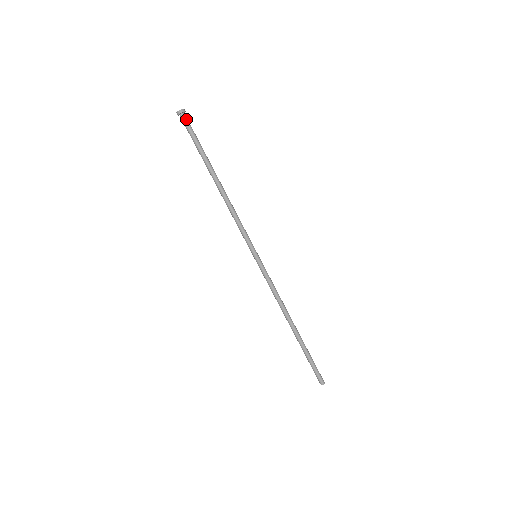
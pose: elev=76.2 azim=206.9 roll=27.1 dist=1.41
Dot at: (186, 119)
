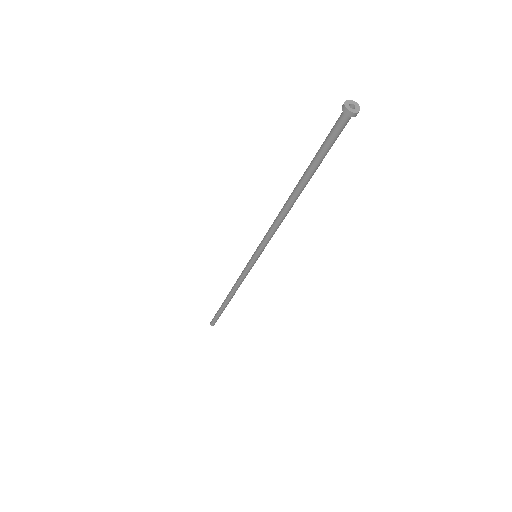
Dot at: occluded
